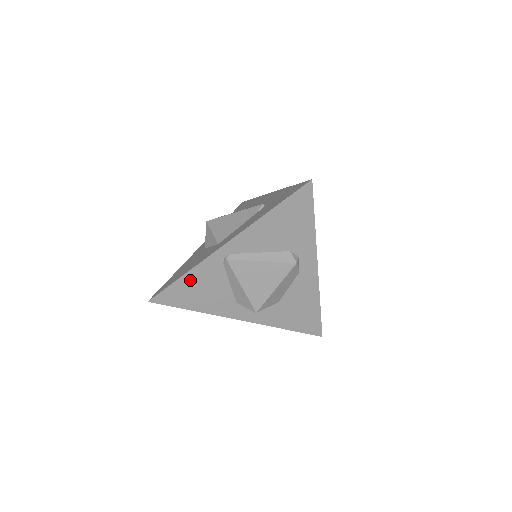
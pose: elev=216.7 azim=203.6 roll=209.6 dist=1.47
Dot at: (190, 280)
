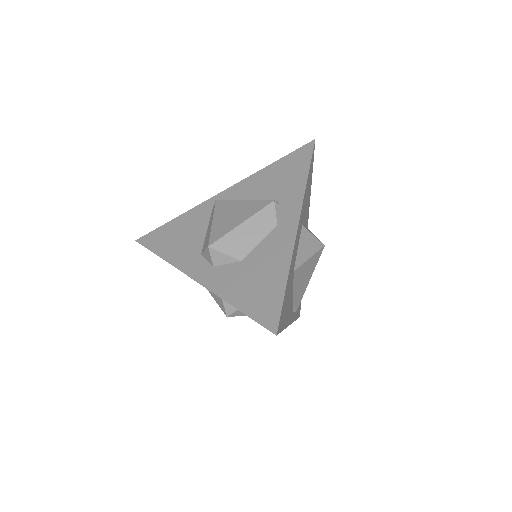
Dot at: (178, 223)
